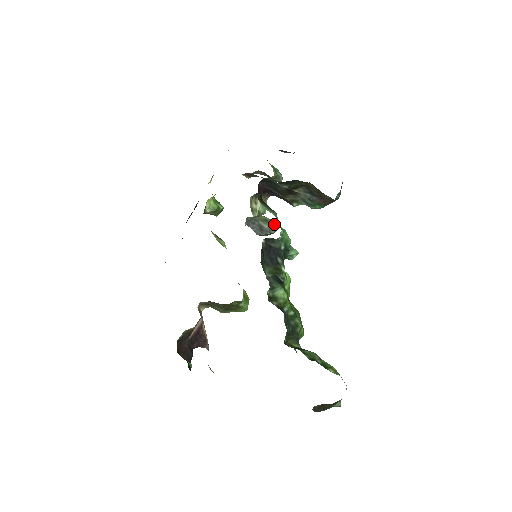
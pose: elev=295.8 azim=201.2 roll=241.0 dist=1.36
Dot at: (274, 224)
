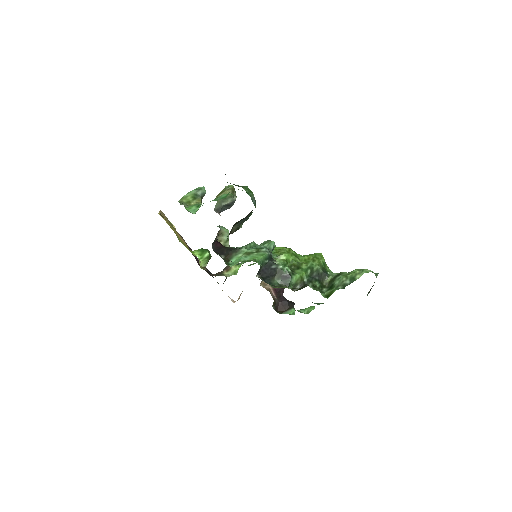
Dot at: (230, 193)
